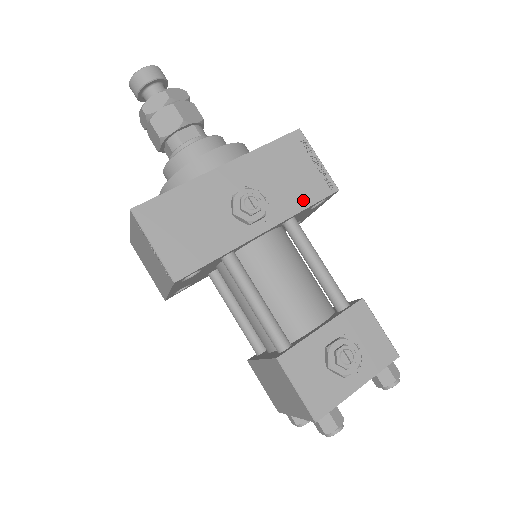
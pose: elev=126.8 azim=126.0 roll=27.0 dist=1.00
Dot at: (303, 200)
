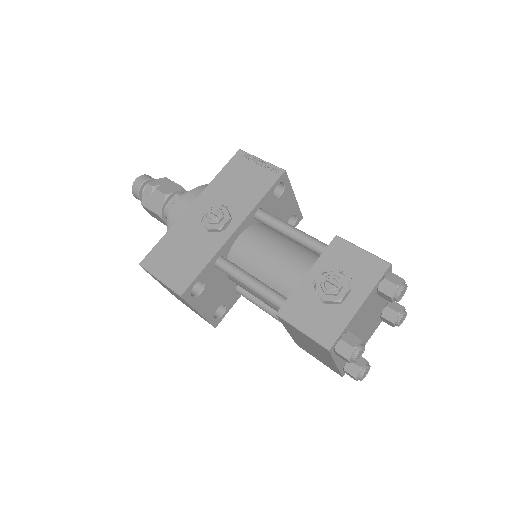
Dot at: (258, 193)
